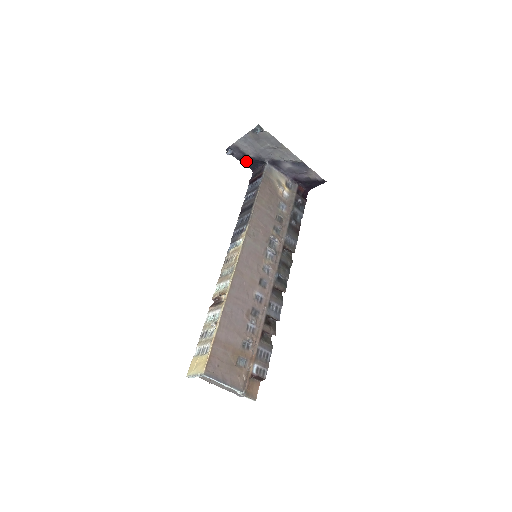
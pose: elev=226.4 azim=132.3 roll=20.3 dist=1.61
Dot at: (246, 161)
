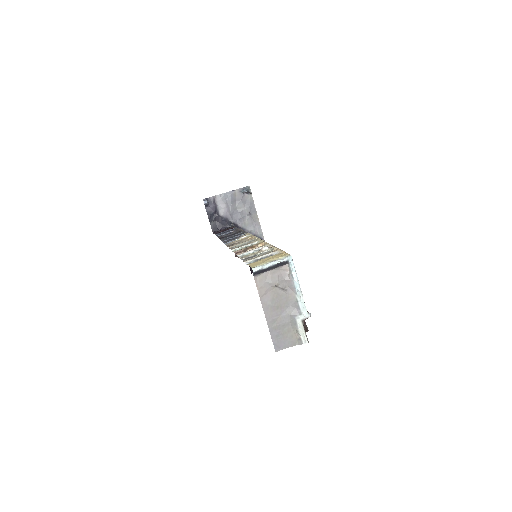
Dot at: (213, 219)
